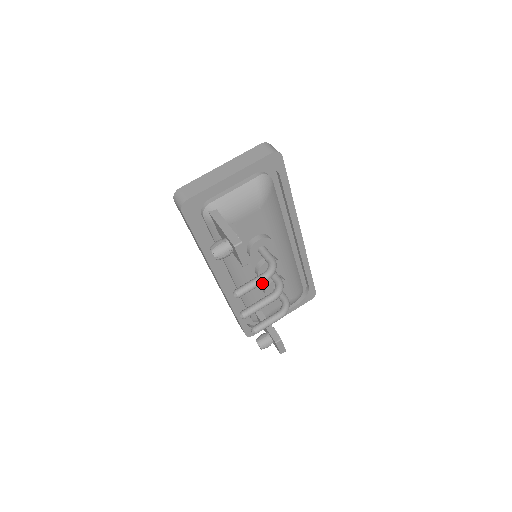
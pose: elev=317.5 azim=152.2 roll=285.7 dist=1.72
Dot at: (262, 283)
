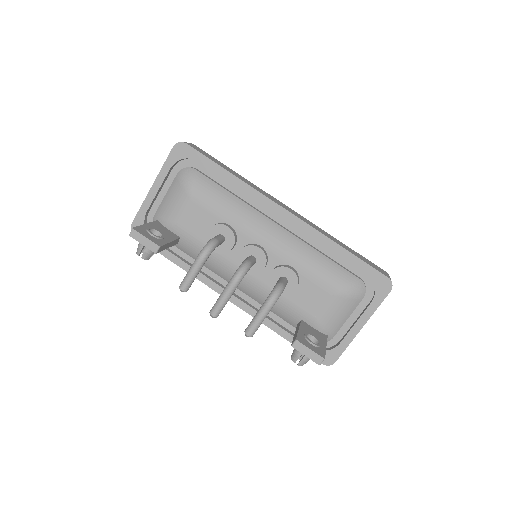
Dot at: (198, 266)
